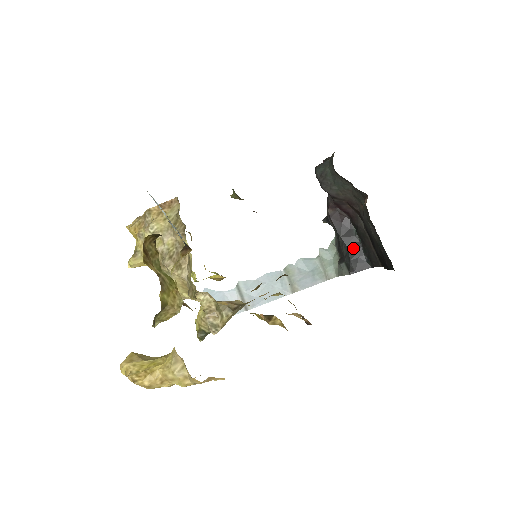
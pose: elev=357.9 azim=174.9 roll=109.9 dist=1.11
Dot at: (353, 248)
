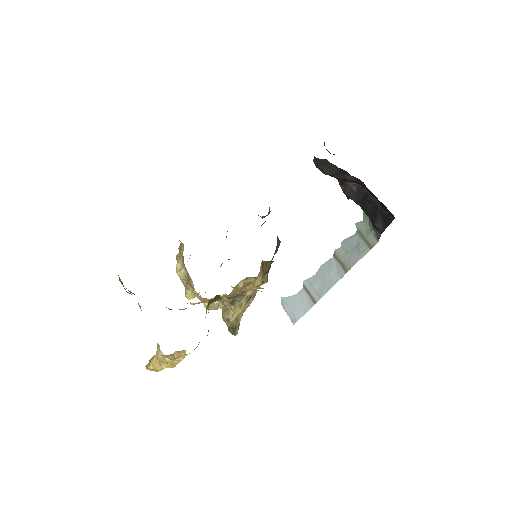
Dot at: (373, 209)
